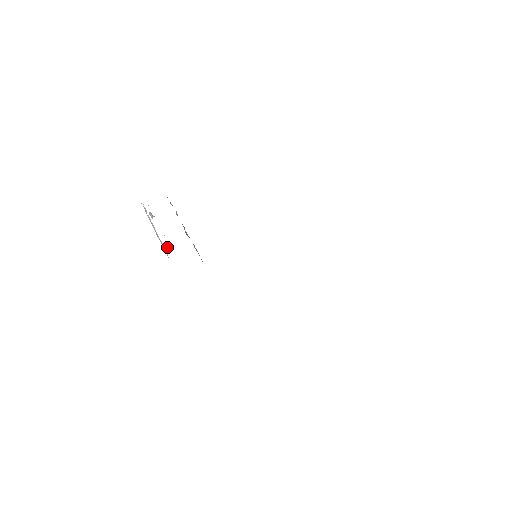
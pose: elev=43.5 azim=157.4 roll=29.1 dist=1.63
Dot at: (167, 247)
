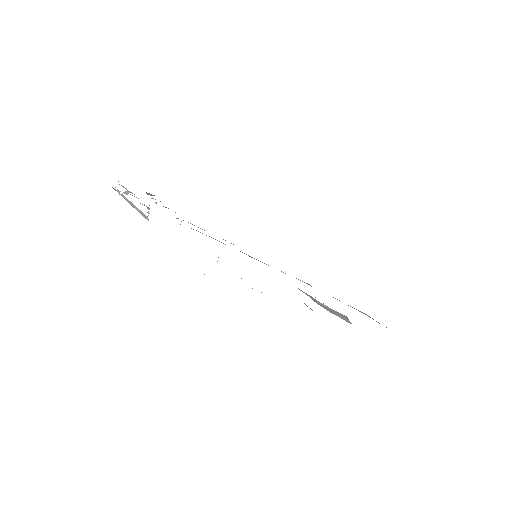
Dot at: (147, 212)
